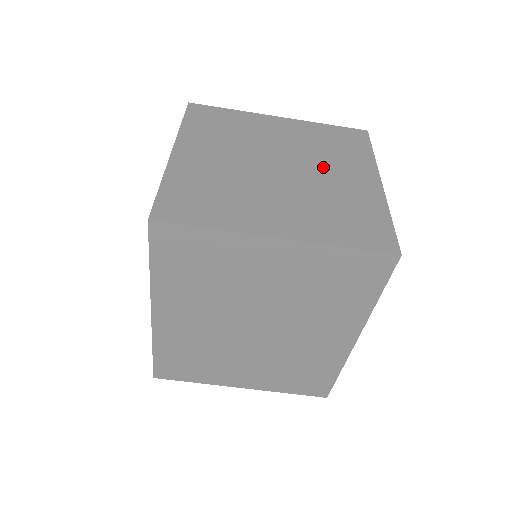
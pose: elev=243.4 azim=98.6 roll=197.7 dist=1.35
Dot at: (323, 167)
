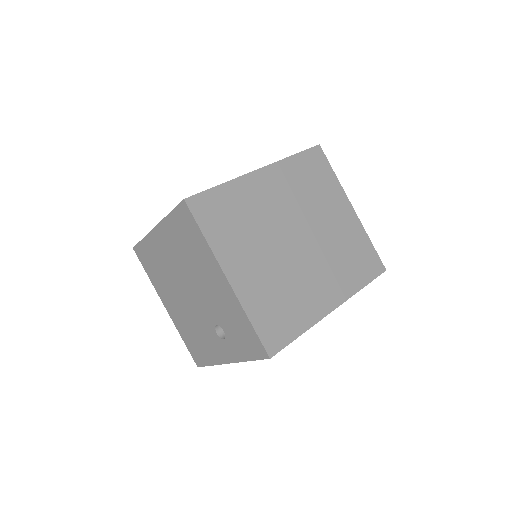
Dot at: occluded
